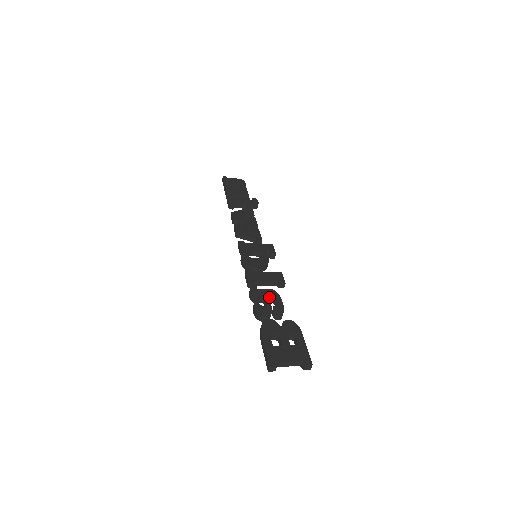
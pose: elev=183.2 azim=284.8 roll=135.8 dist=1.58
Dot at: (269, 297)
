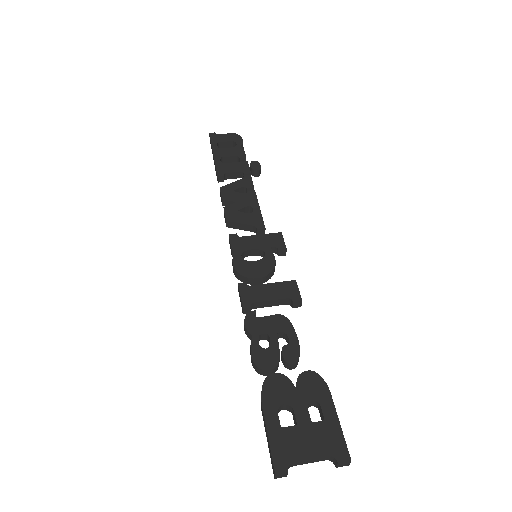
Dot at: (275, 330)
